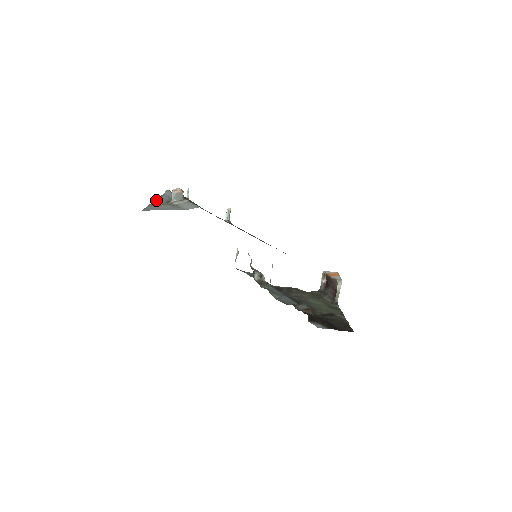
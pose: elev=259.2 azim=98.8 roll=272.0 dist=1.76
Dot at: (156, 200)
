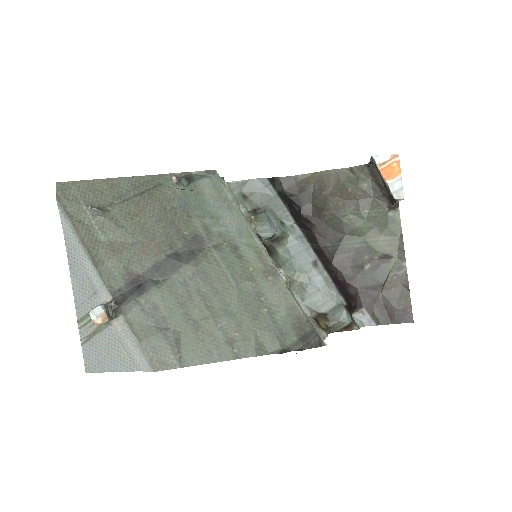
Dot at: (74, 293)
